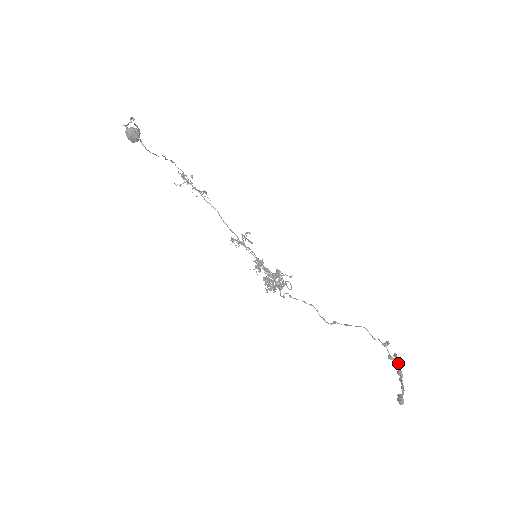
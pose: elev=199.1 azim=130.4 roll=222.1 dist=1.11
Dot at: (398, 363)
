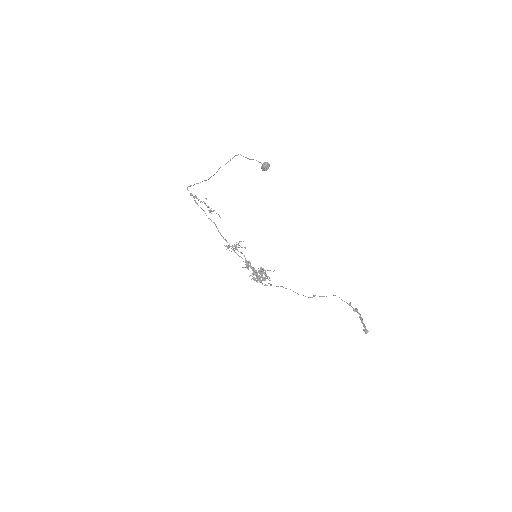
Dot at: (359, 313)
